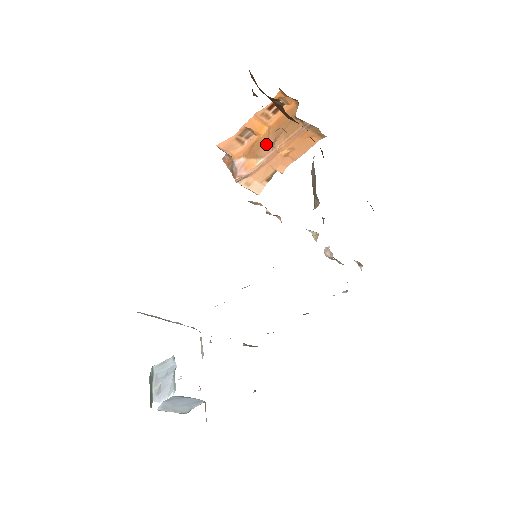
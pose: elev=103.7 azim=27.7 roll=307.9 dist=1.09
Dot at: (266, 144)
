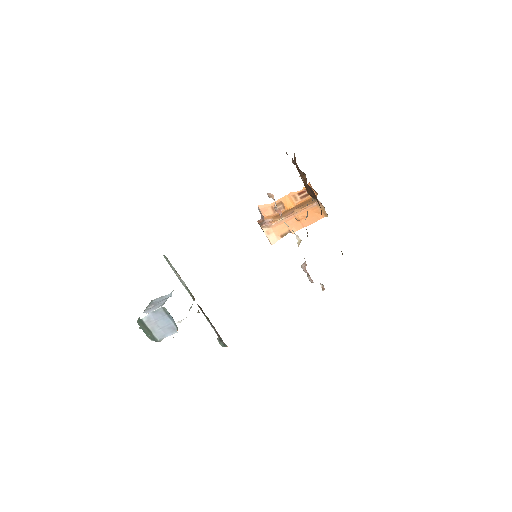
Dot at: (289, 212)
